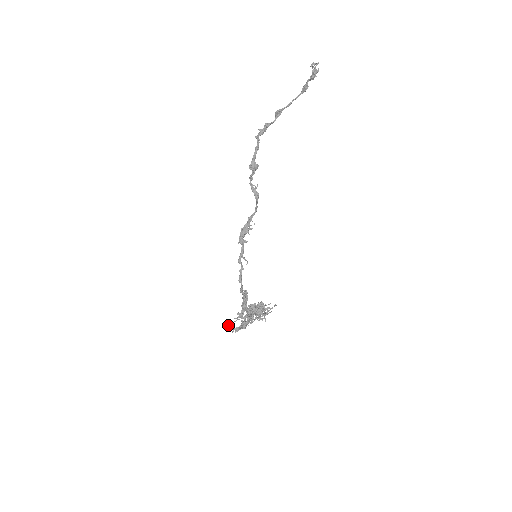
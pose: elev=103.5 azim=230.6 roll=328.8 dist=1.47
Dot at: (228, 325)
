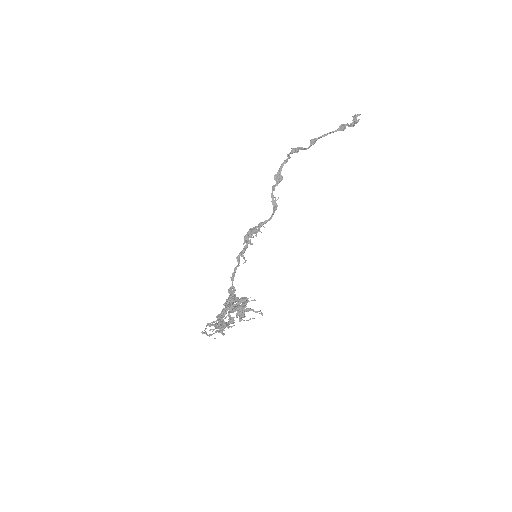
Dot at: (205, 331)
